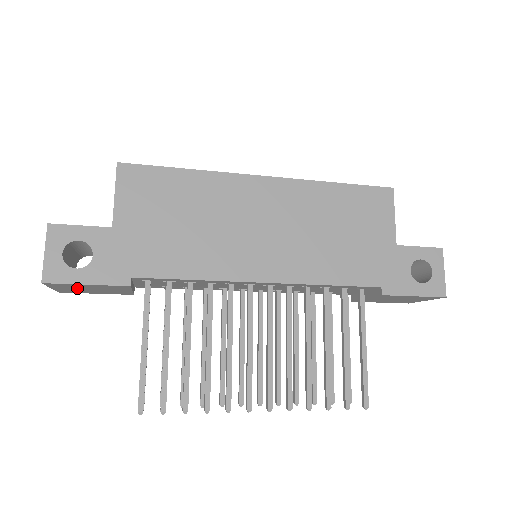
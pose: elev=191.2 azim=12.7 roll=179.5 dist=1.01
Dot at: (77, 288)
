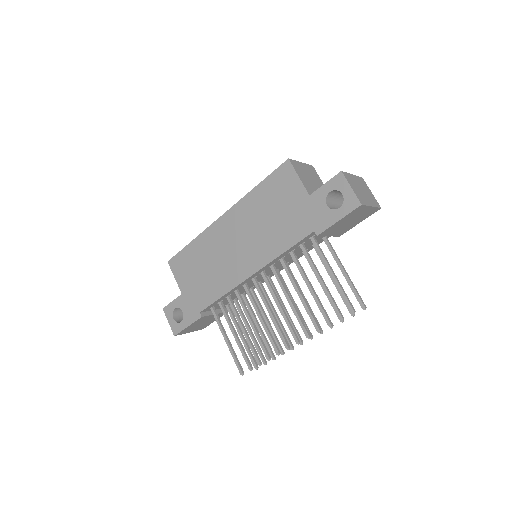
Dot at: (195, 327)
